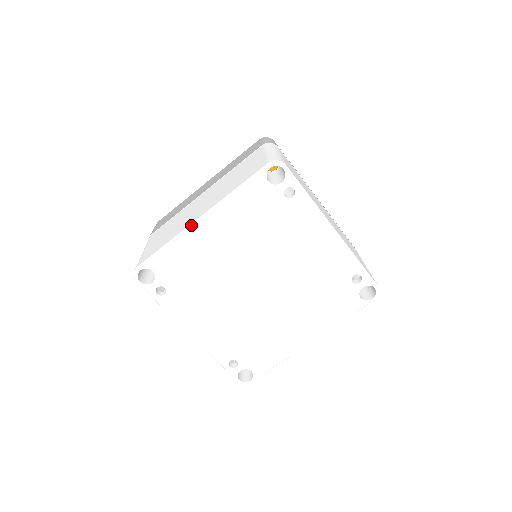
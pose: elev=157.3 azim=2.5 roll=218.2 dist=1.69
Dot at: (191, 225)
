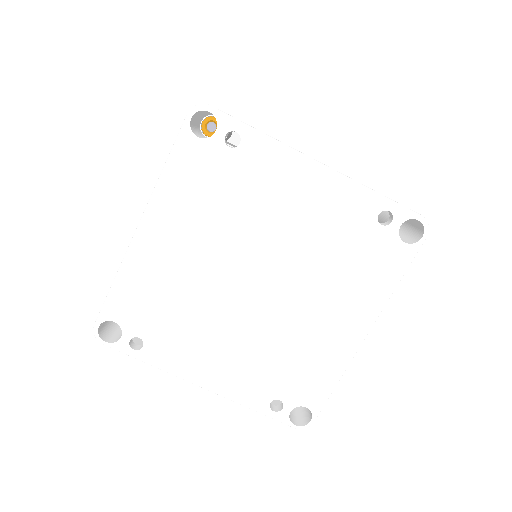
Dot at: (131, 241)
